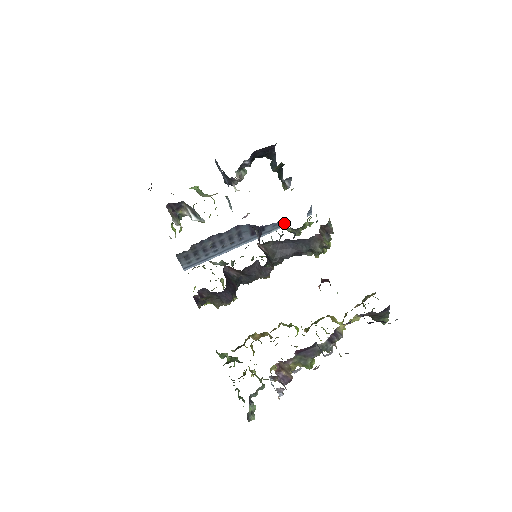
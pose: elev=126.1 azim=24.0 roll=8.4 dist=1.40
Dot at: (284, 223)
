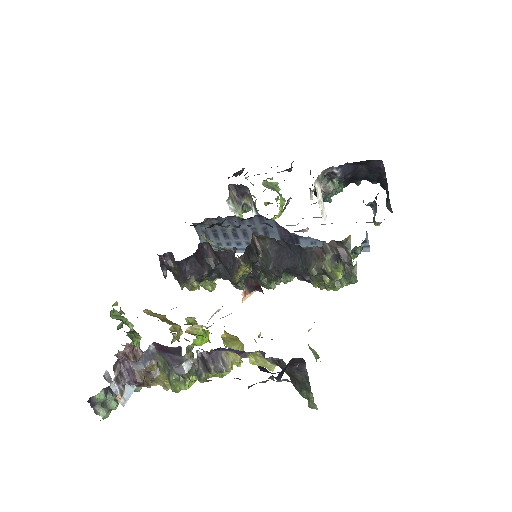
Dot at: occluded
